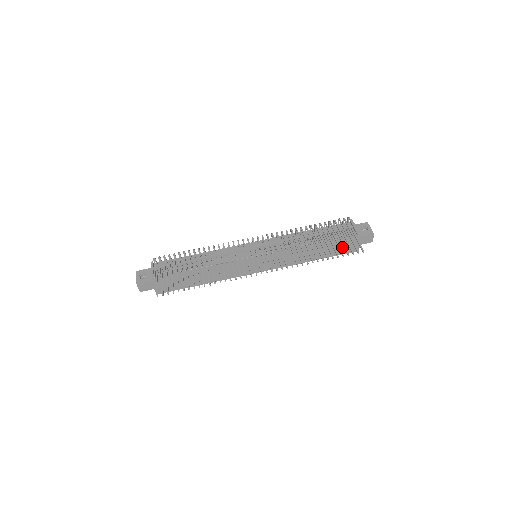
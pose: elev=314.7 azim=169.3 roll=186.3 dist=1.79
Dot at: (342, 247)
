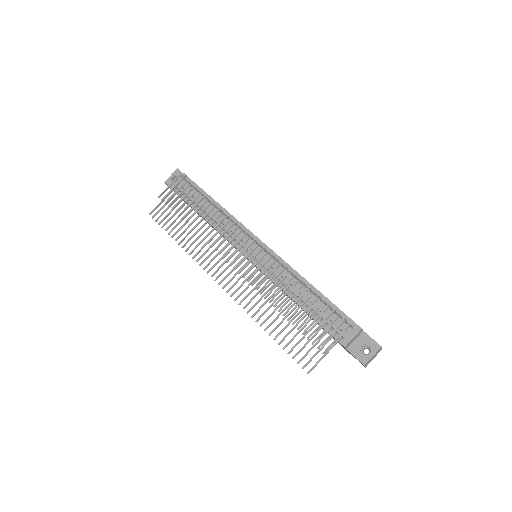
Dot at: occluded
